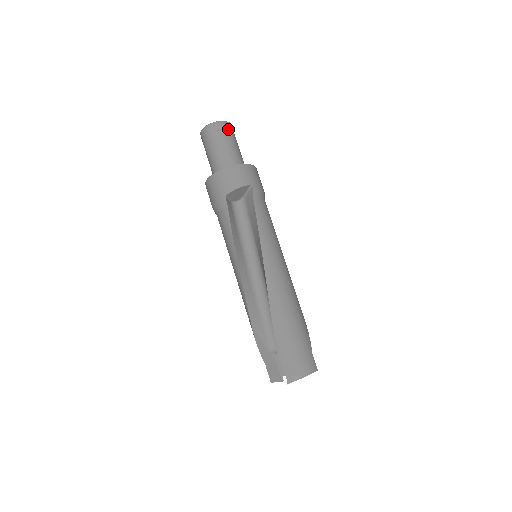
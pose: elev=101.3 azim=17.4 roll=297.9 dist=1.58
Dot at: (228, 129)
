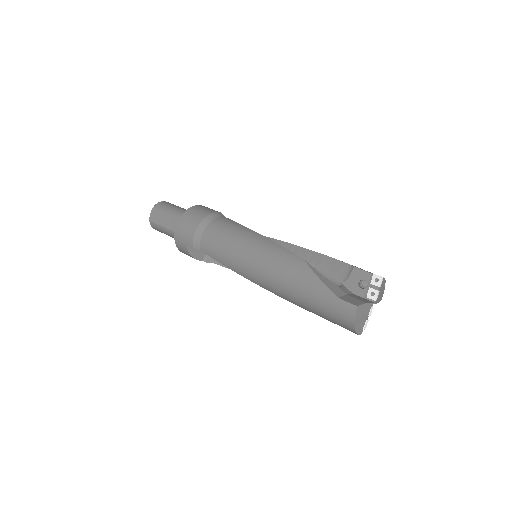
Dot at: occluded
